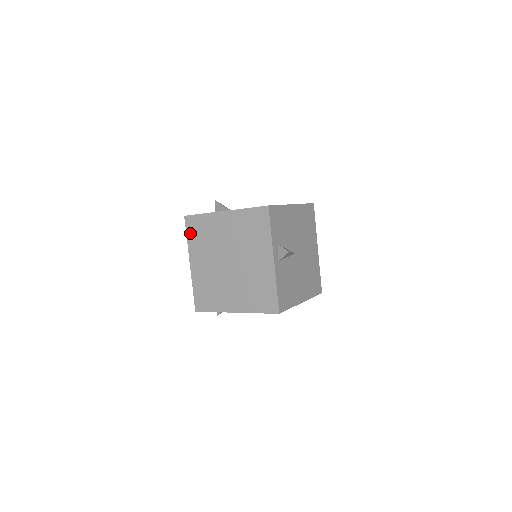
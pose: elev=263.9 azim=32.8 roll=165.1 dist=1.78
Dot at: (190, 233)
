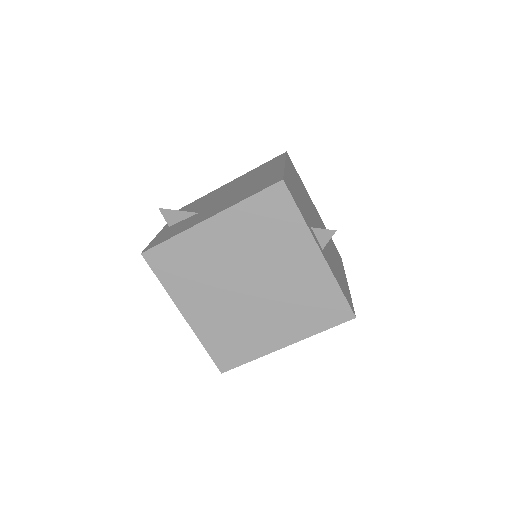
Dot at: (163, 274)
